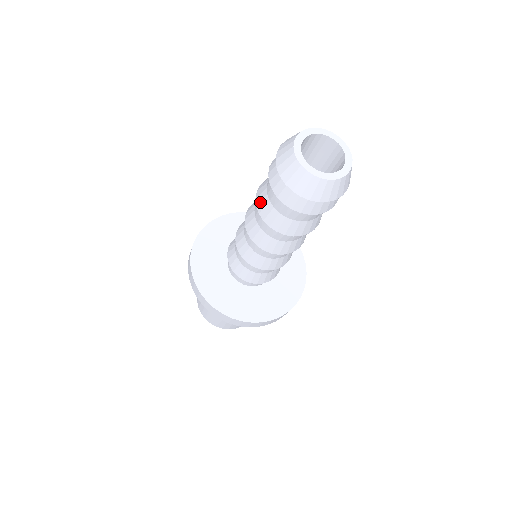
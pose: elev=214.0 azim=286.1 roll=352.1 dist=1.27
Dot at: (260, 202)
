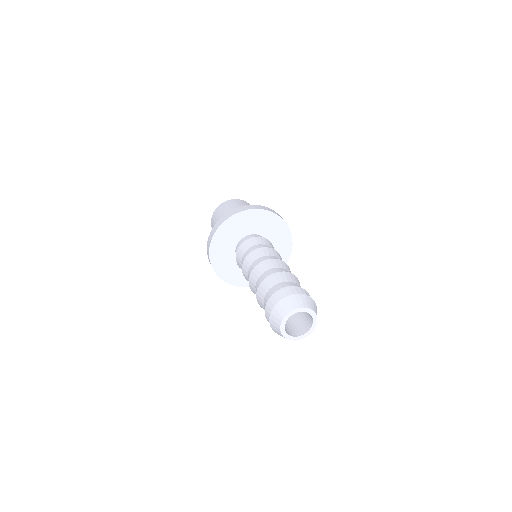
Dot at: (259, 297)
